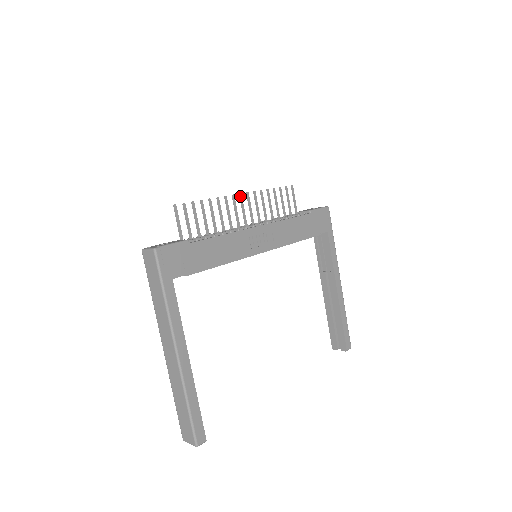
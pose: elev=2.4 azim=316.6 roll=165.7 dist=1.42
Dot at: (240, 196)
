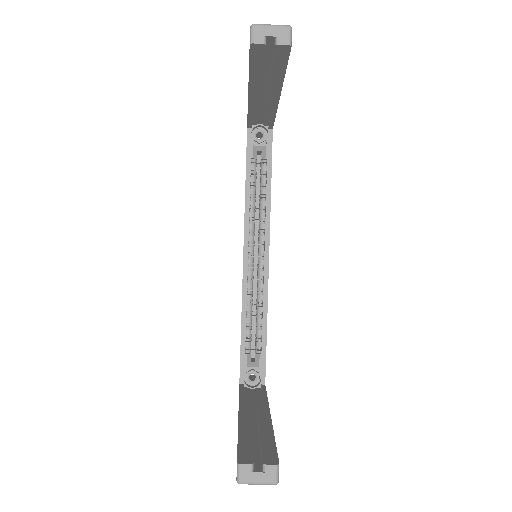
Dot at: occluded
